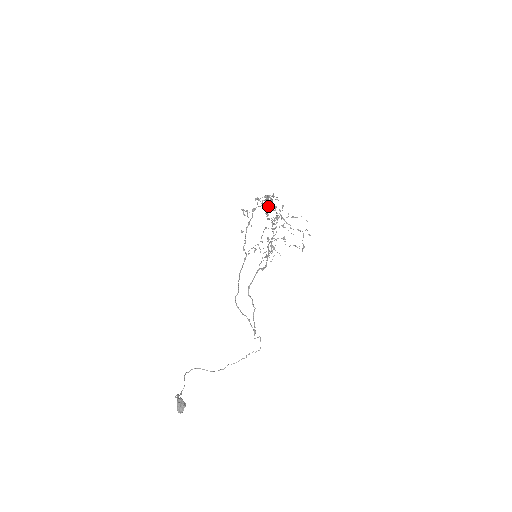
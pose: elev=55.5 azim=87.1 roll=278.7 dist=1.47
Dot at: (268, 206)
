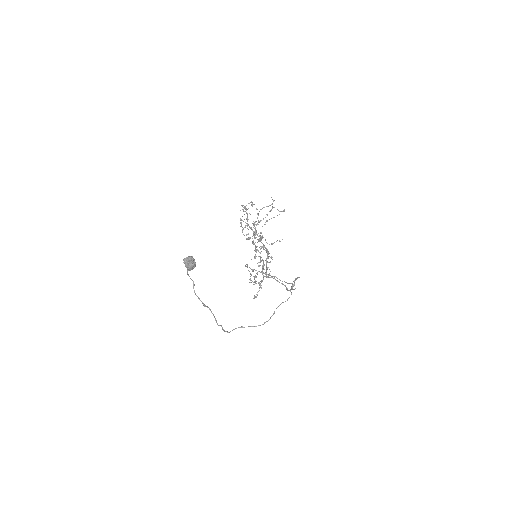
Dot at: (248, 238)
